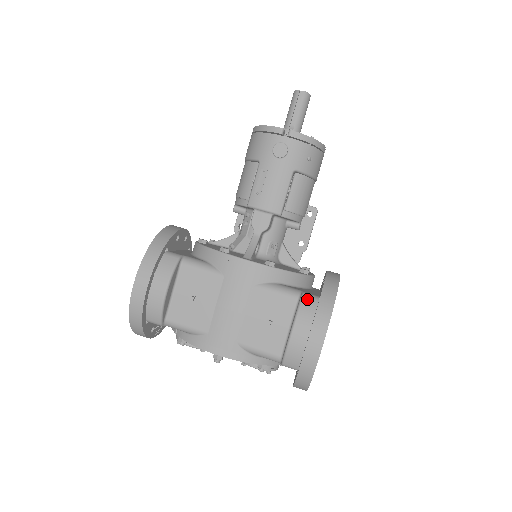
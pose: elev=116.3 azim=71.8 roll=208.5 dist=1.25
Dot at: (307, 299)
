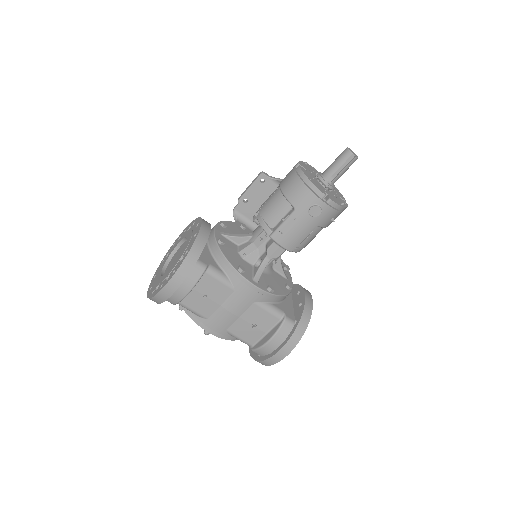
Dot at: (287, 324)
